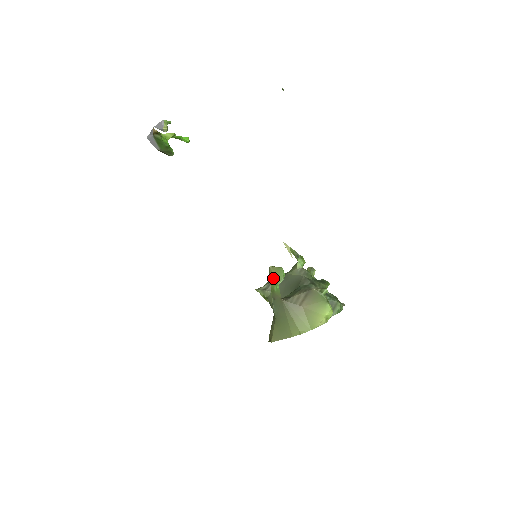
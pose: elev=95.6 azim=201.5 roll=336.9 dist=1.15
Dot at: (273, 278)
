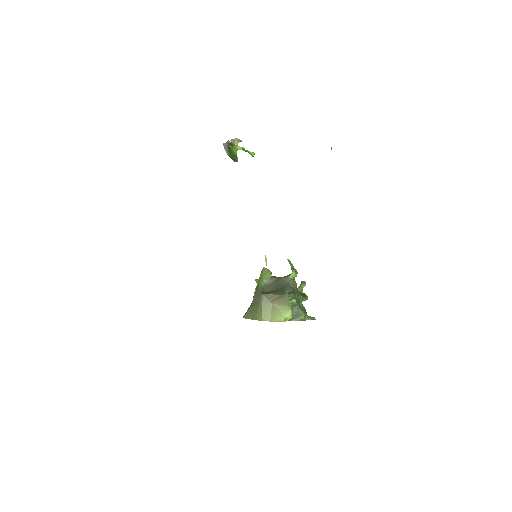
Dot at: (262, 276)
